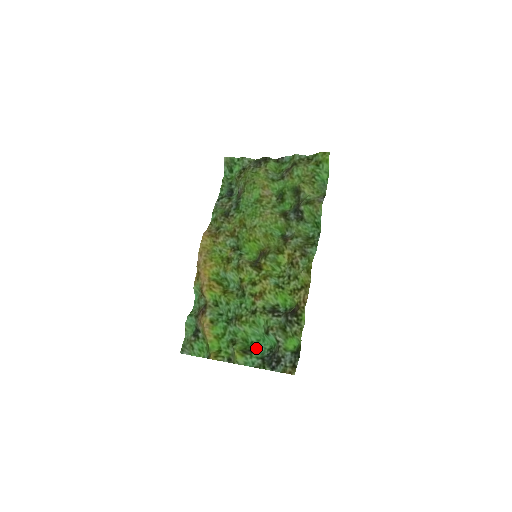
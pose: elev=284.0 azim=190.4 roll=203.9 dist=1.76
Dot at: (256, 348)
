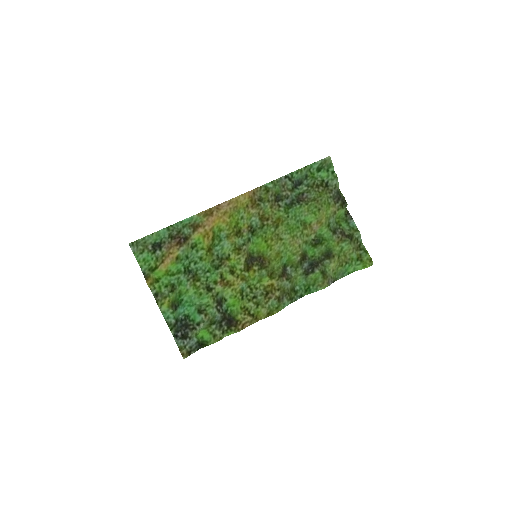
Dot at: (180, 307)
